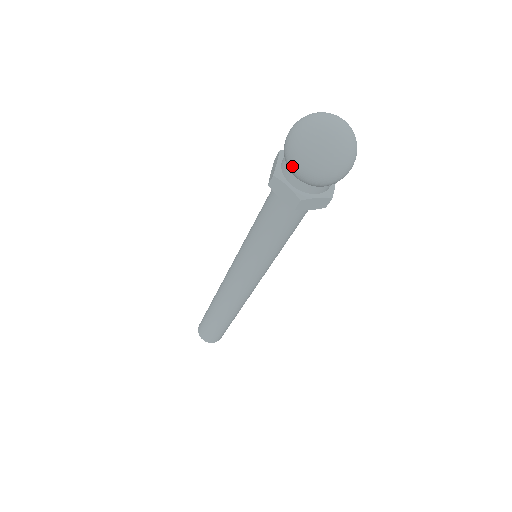
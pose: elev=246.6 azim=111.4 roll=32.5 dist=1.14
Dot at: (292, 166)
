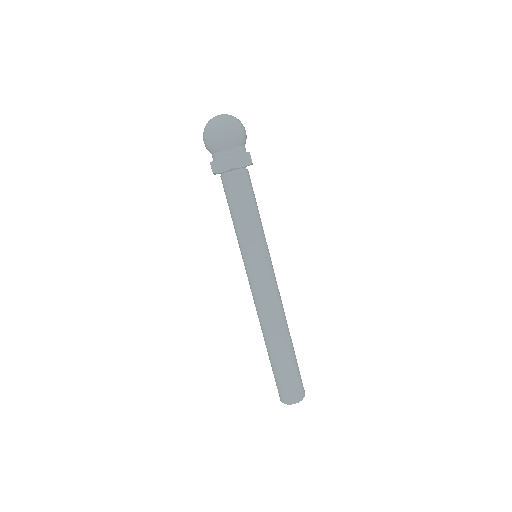
Dot at: (212, 145)
